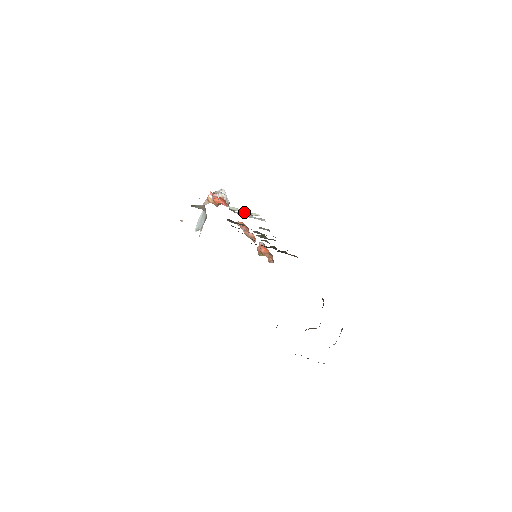
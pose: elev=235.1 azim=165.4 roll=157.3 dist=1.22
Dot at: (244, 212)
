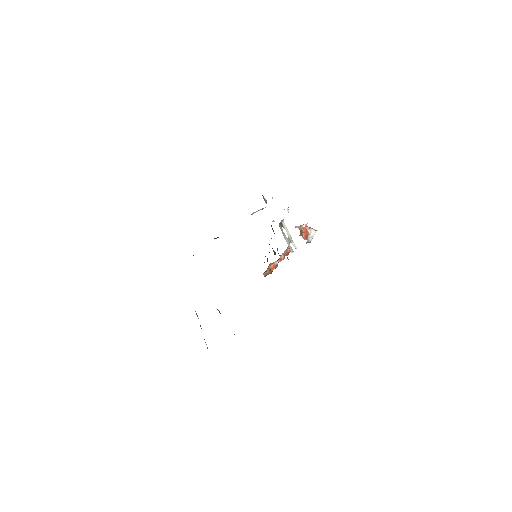
Dot at: (288, 235)
